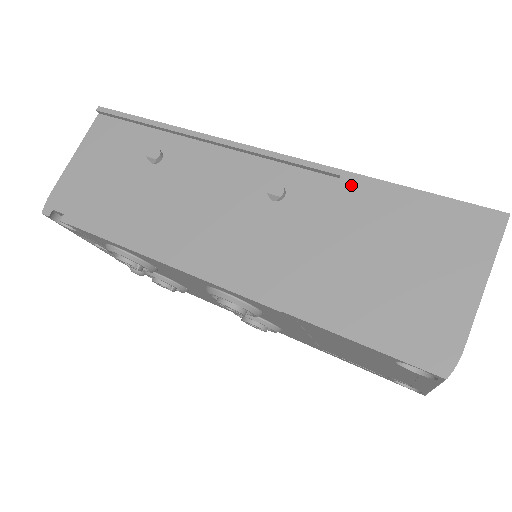
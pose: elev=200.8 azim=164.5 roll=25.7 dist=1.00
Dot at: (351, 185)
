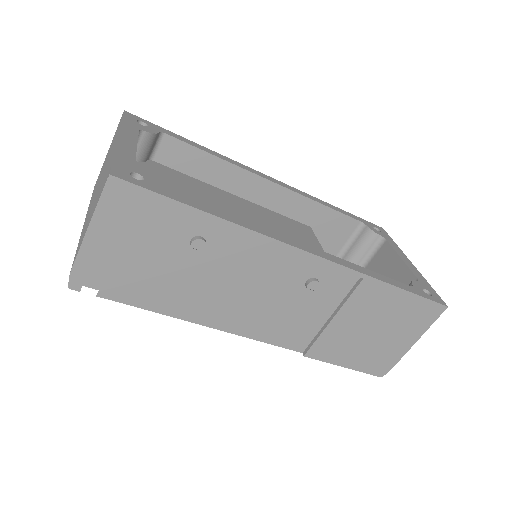
Dot at: (368, 286)
